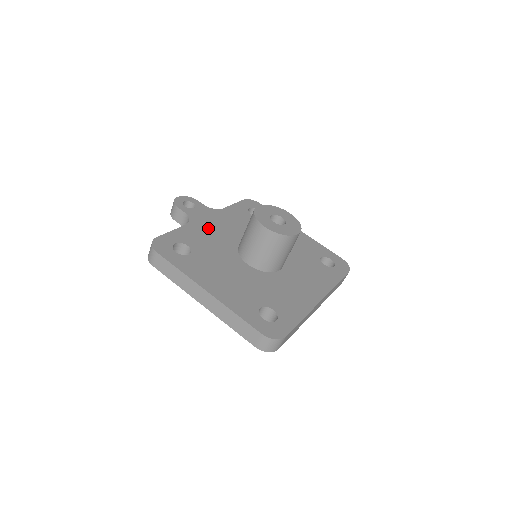
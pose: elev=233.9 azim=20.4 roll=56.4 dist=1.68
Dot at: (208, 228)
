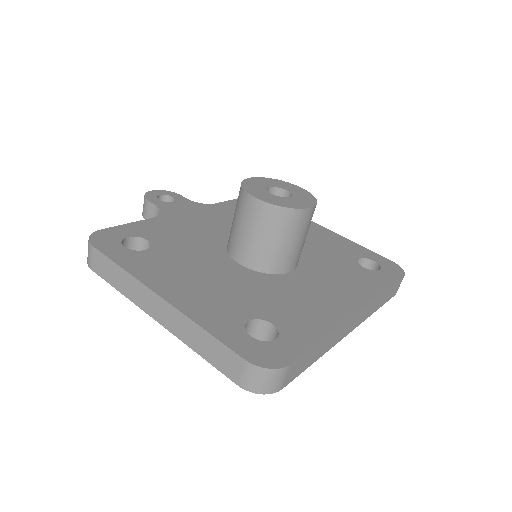
Dot at: (186, 222)
